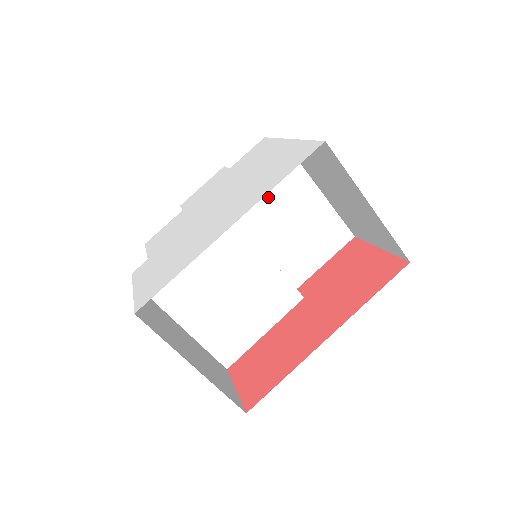
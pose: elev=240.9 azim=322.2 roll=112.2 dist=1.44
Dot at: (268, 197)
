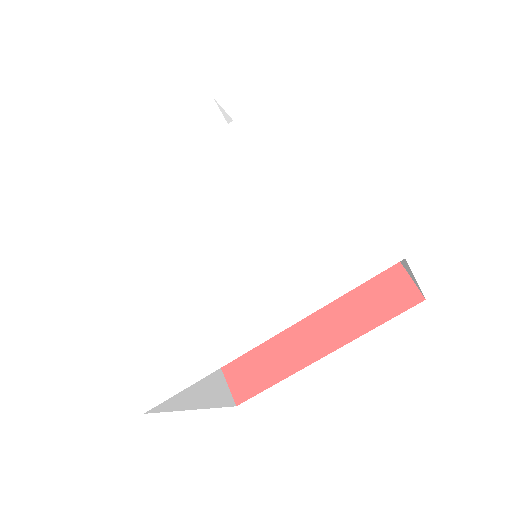
Dot at: occluded
